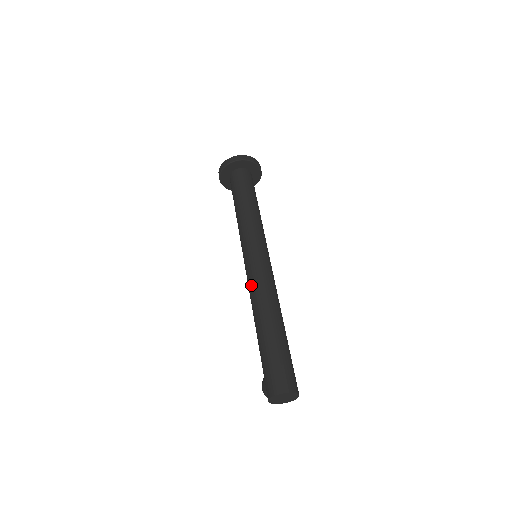
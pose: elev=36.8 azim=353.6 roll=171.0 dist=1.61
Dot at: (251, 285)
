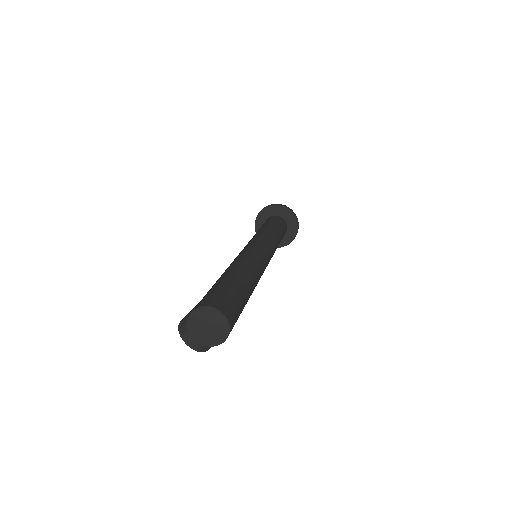
Dot at: (242, 254)
